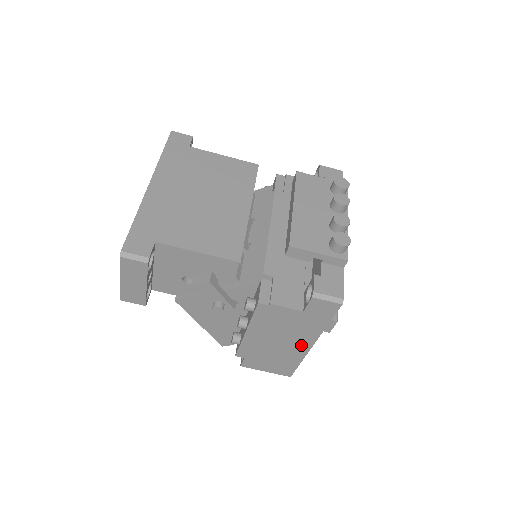
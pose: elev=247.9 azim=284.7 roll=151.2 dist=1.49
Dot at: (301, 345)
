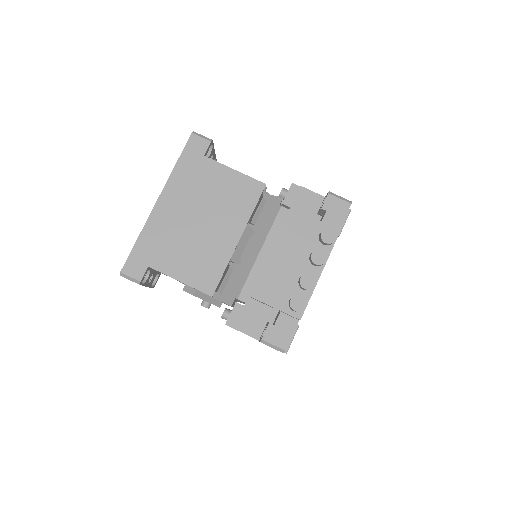
Dot at: occluded
